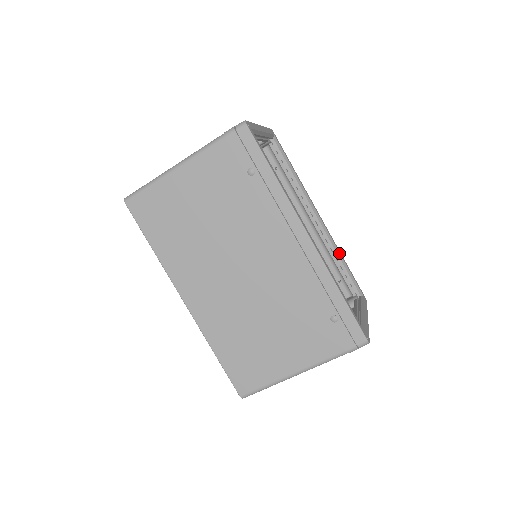
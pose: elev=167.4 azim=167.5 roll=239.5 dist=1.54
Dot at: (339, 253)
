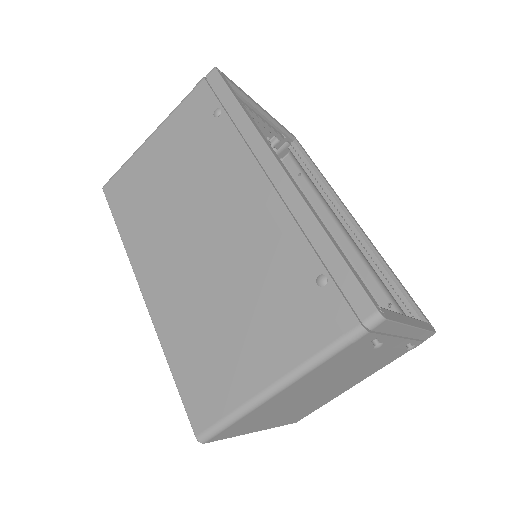
Dot at: (383, 262)
